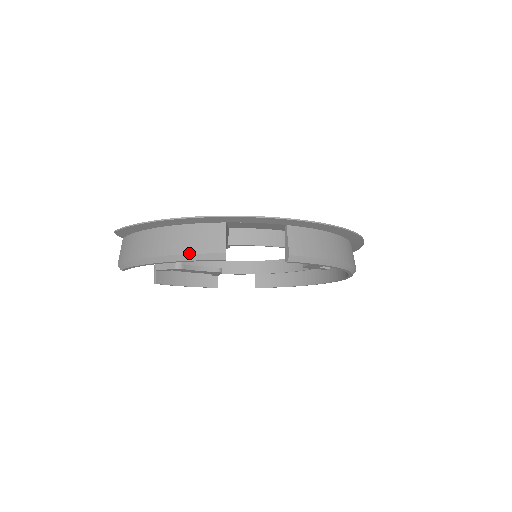
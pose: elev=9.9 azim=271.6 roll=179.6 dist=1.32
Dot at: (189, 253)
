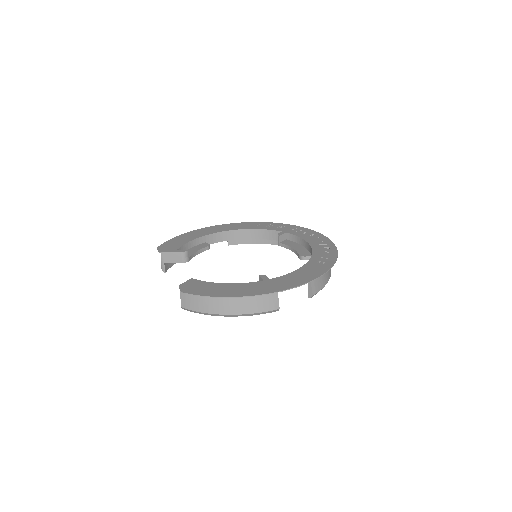
Dot at: (256, 313)
